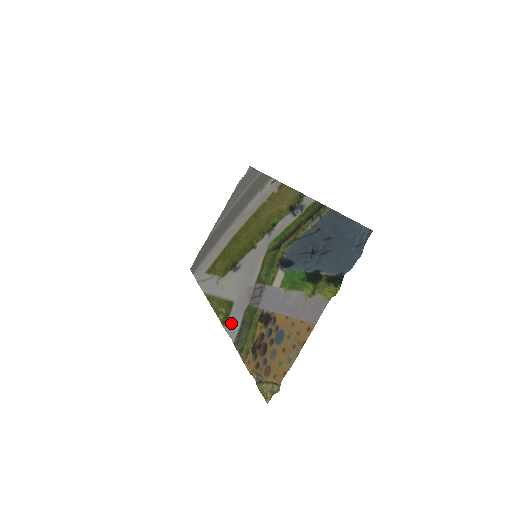
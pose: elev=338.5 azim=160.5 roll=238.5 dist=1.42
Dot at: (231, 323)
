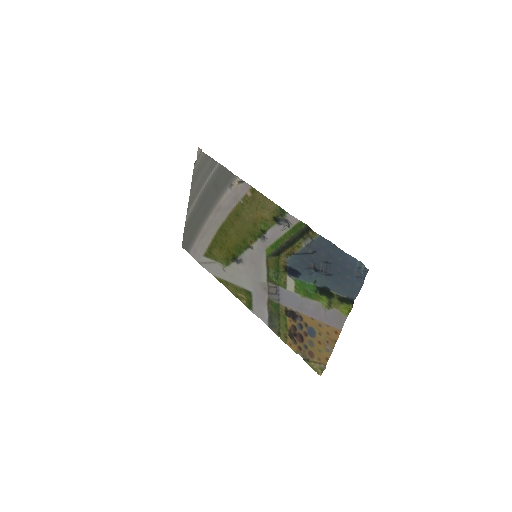
Dot at: (257, 309)
